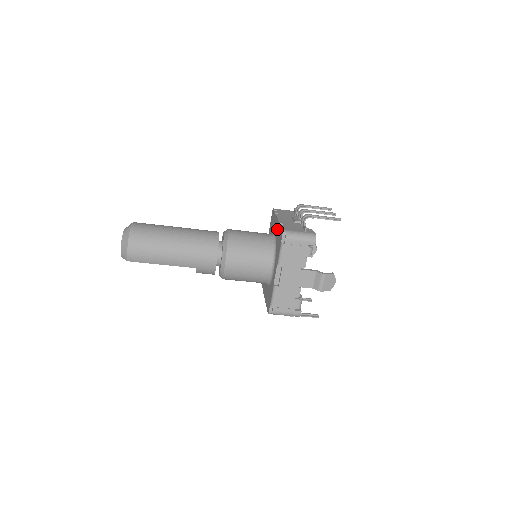
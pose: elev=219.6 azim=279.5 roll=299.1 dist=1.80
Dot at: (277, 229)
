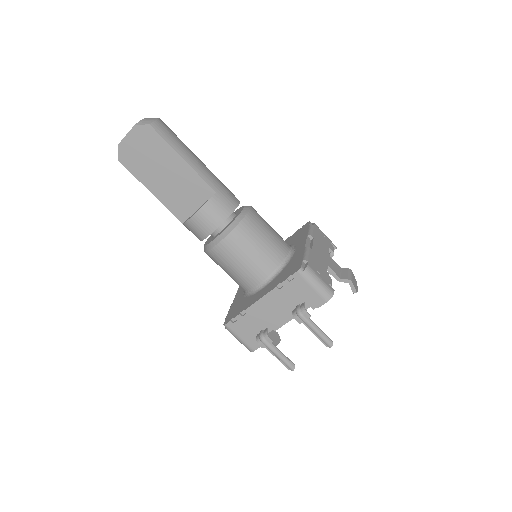
Dot at: occluded
